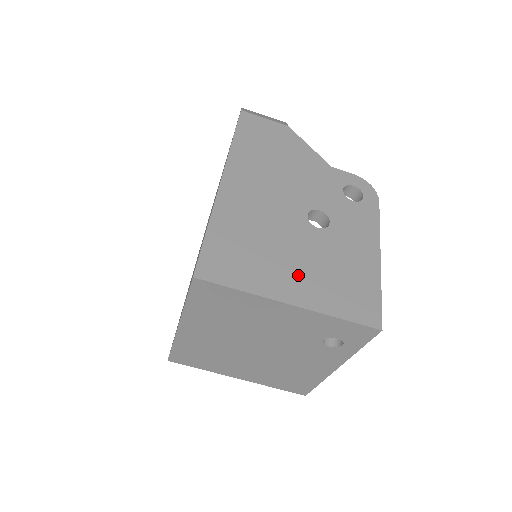
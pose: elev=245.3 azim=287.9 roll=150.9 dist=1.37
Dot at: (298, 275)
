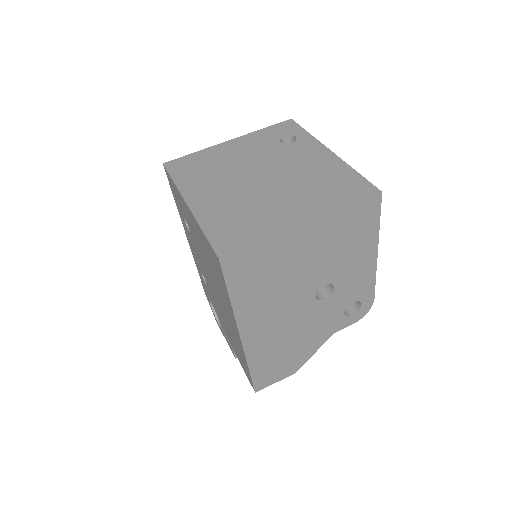
Dot at: occluded
